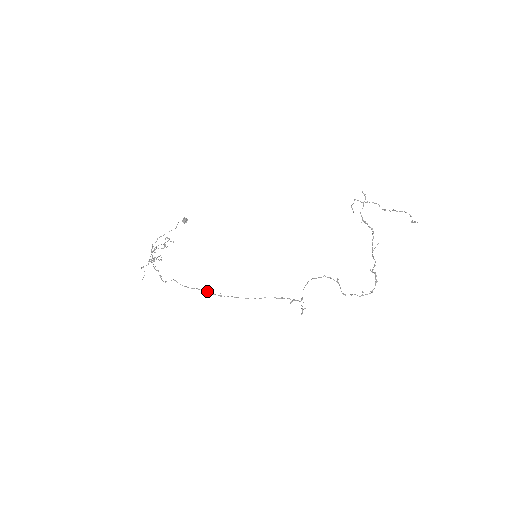
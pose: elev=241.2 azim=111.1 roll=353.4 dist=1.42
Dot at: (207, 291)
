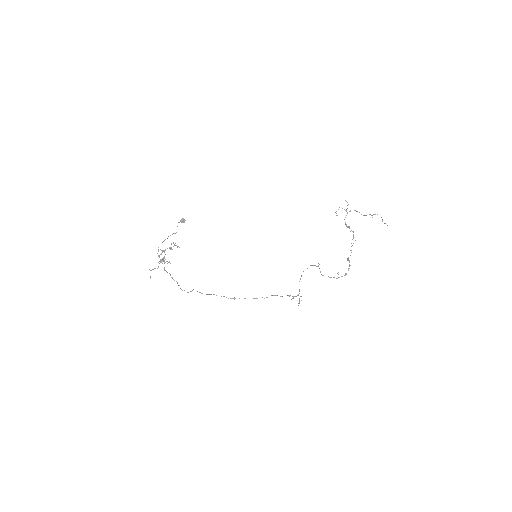
Dot at: (223, 296)
